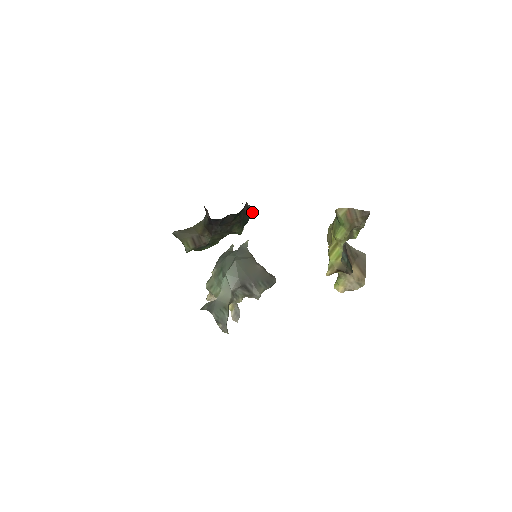
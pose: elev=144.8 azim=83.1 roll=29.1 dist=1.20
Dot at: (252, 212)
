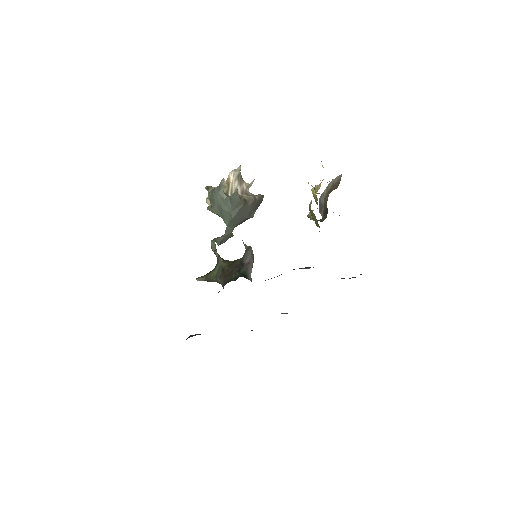
Dot at: (253, 260)
